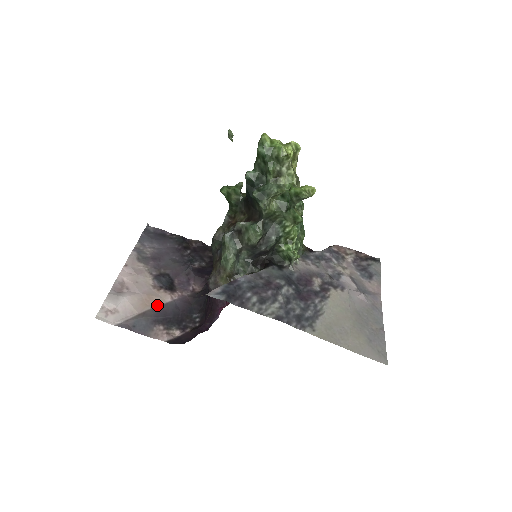
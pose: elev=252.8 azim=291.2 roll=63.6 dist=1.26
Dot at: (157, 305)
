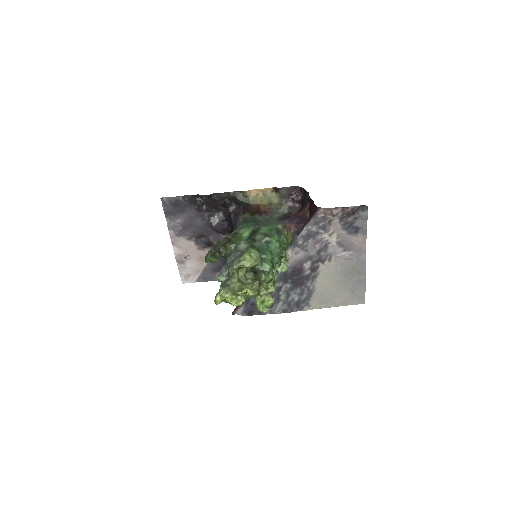
Dot at: occluded
